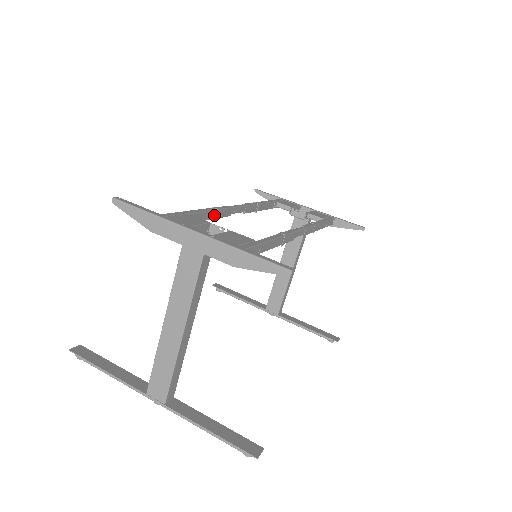
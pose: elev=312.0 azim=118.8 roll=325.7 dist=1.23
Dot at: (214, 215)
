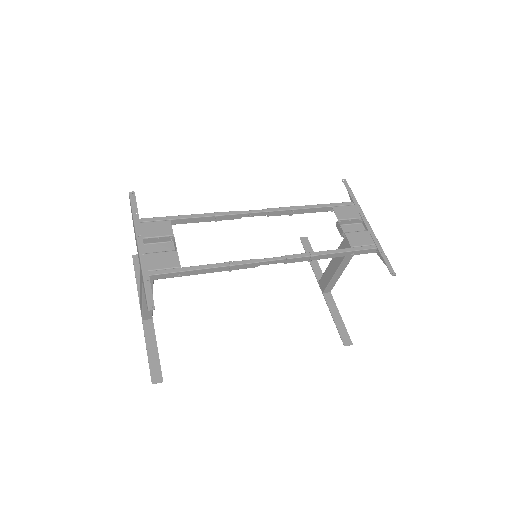
Dot at: (213, 219)
